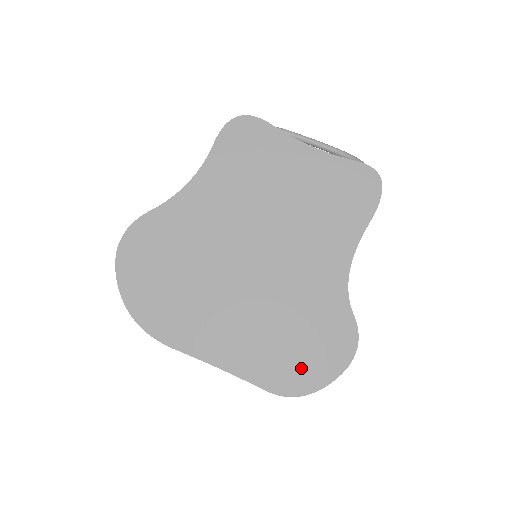
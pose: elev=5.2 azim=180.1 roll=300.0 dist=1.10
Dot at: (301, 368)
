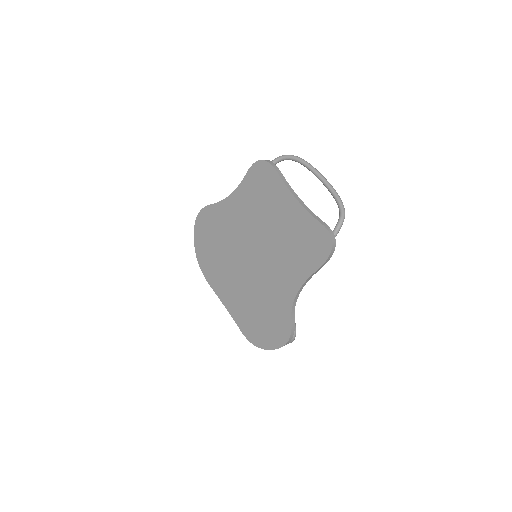
Dot at: (259, 332)
